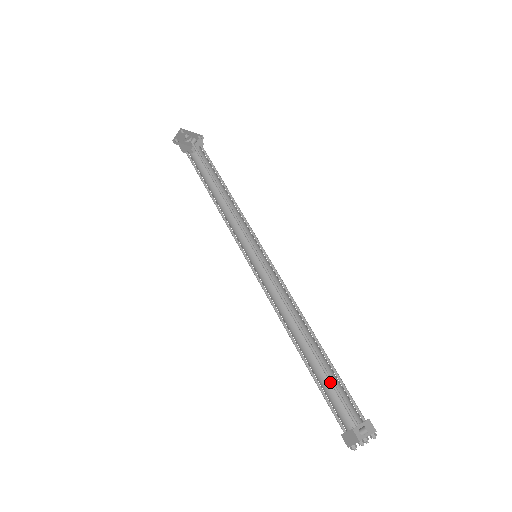
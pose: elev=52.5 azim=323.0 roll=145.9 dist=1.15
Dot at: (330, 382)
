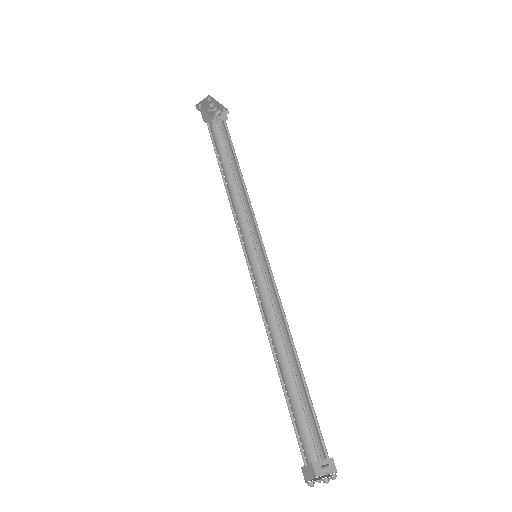
Dot at: (304, 410)
